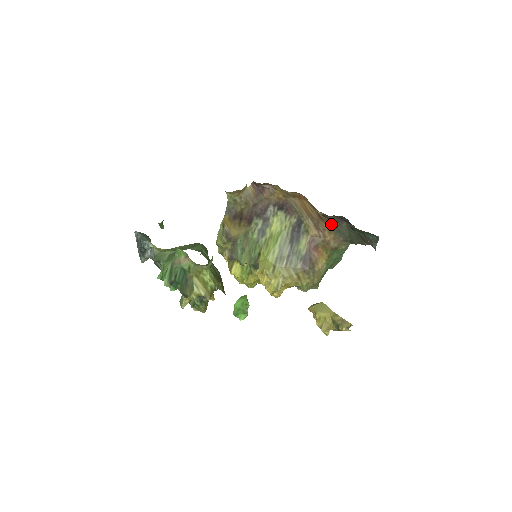
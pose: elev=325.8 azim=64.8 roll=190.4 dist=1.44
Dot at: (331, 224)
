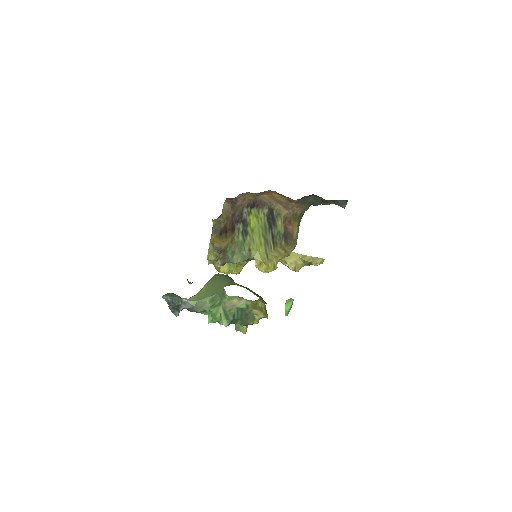
Dot at: (299, 201)
